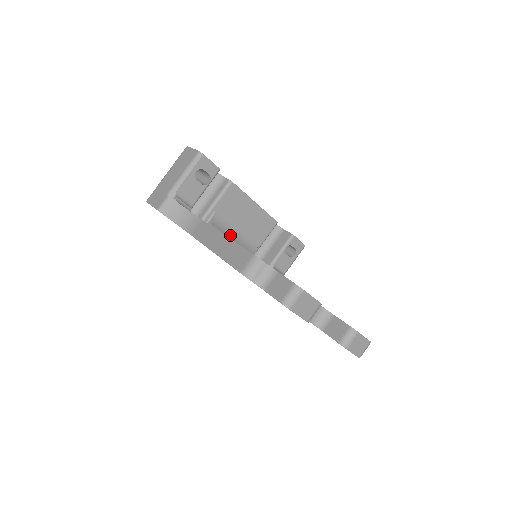
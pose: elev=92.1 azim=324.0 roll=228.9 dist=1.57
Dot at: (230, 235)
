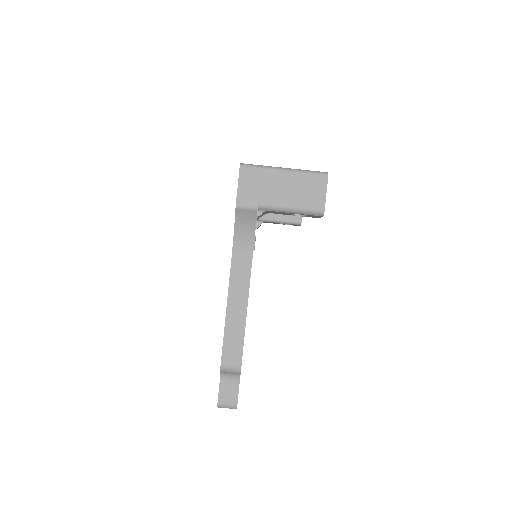
Dot at: occluded
